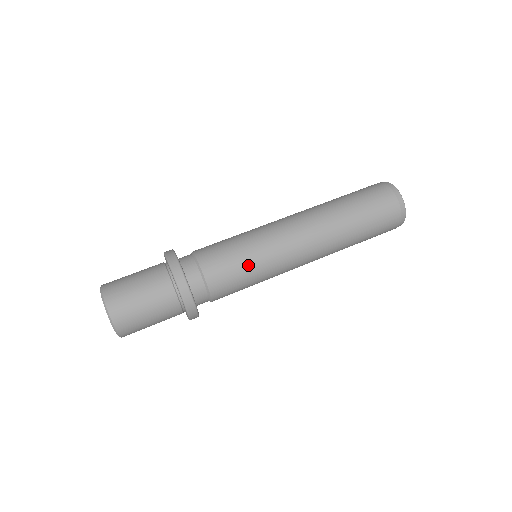
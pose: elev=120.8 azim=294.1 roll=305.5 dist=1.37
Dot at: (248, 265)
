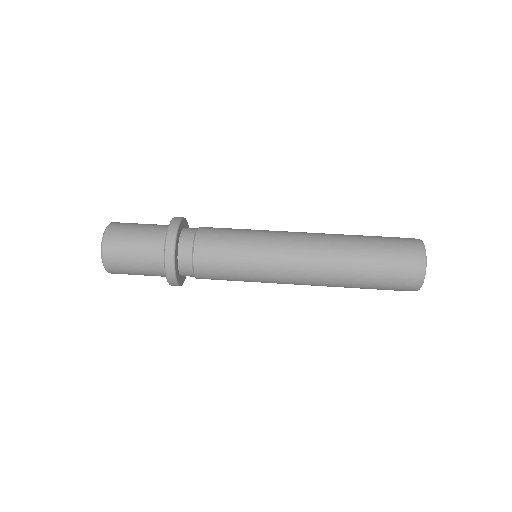
Dot at: (239, 238)
